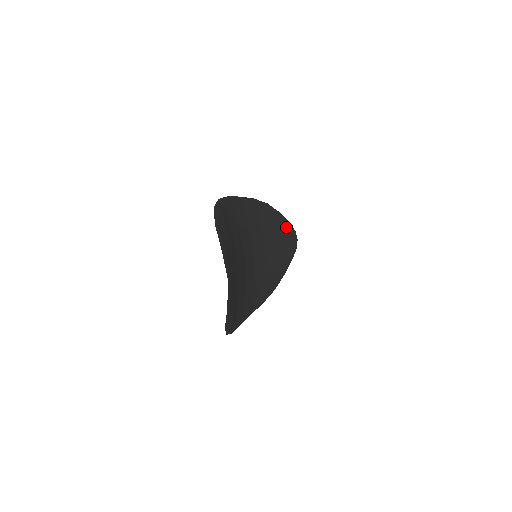
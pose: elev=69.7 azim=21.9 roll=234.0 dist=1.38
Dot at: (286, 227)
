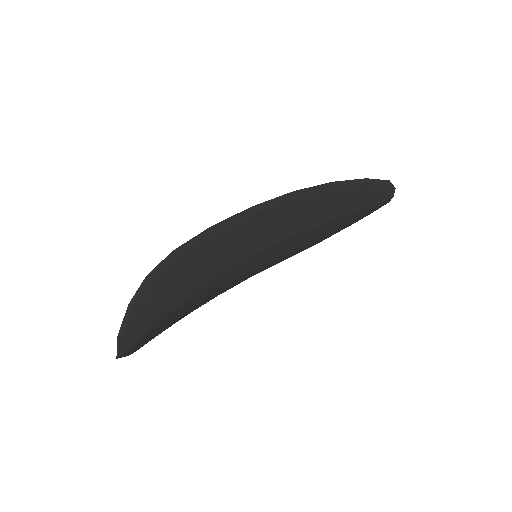
Dot at: (367, 194)
